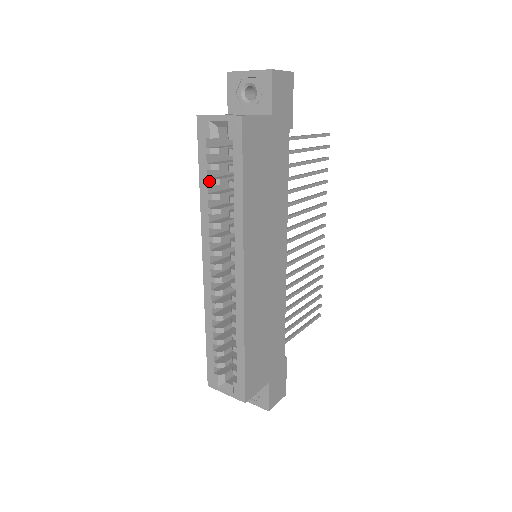
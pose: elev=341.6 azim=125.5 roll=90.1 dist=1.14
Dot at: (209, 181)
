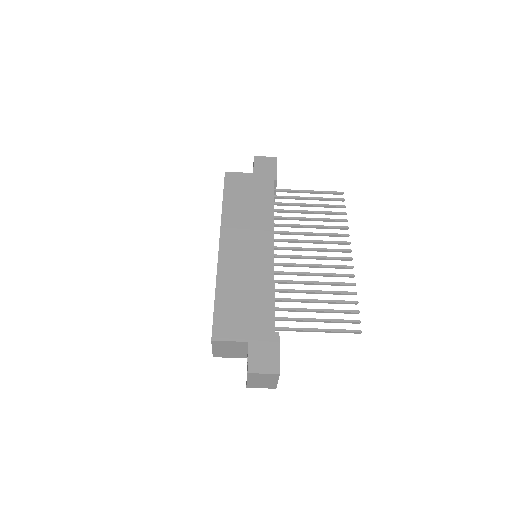
Dot at: occluded
